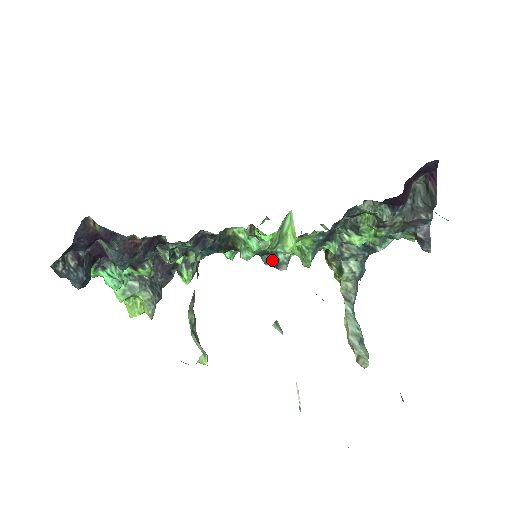
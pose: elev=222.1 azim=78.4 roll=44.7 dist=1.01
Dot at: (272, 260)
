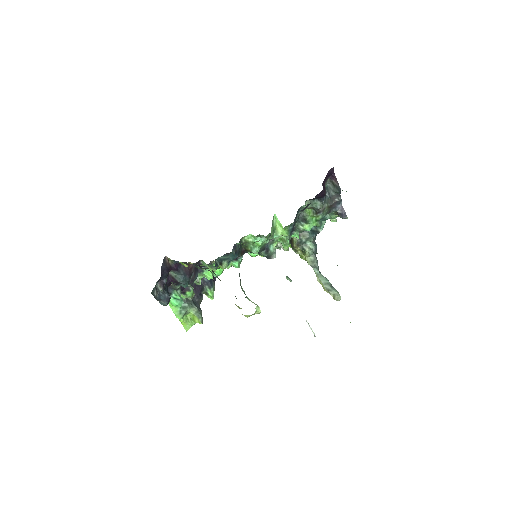
Dot at: (267, 253)
